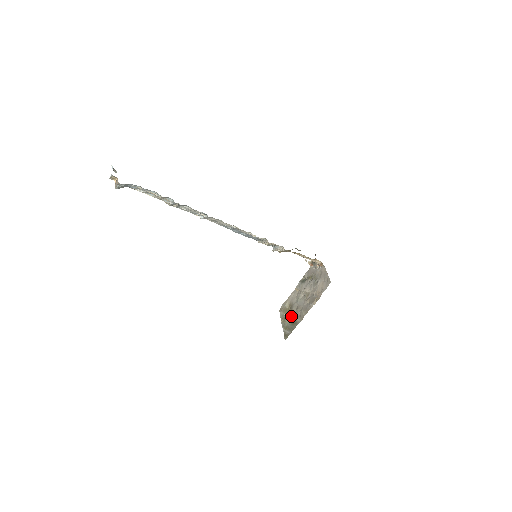
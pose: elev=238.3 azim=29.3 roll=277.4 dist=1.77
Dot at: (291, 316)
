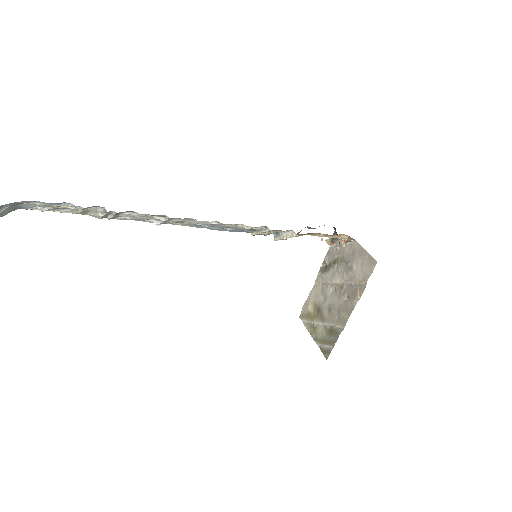
Dot at: (323, 323)
